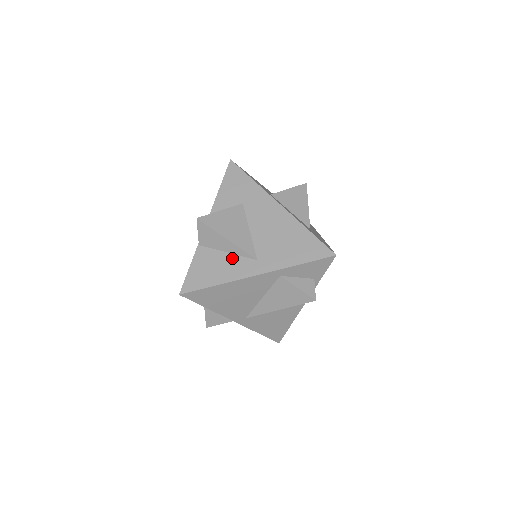
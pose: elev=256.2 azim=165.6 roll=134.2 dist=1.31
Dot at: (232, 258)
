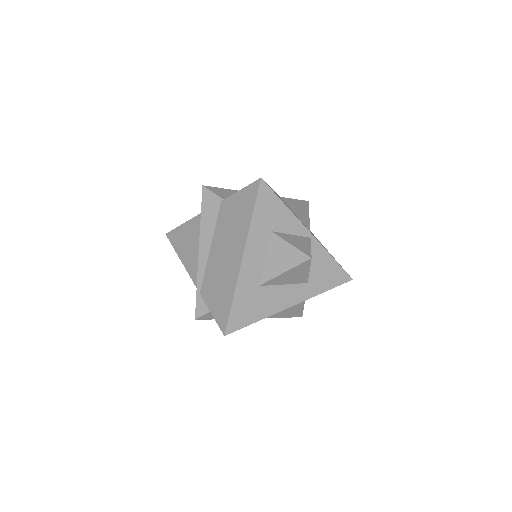
Dot at: occluded
